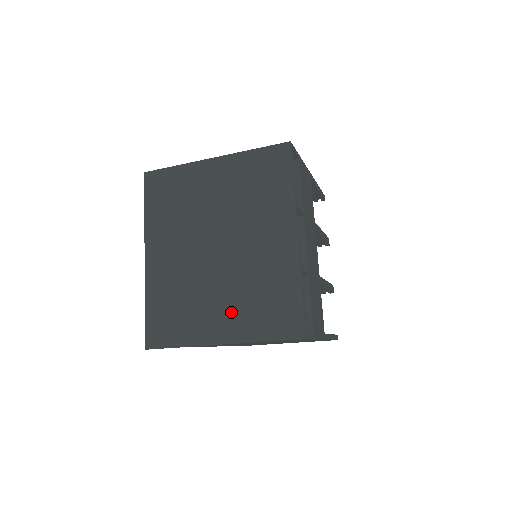
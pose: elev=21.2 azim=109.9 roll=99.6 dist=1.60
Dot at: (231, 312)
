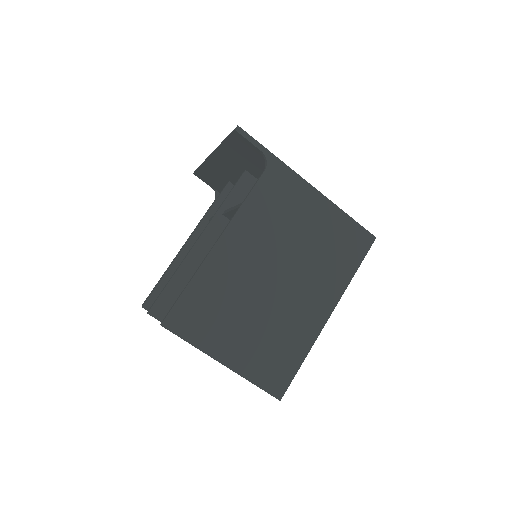
Dot at: occluded
